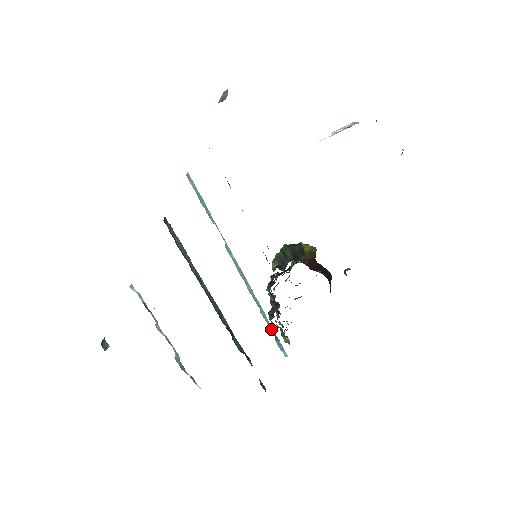
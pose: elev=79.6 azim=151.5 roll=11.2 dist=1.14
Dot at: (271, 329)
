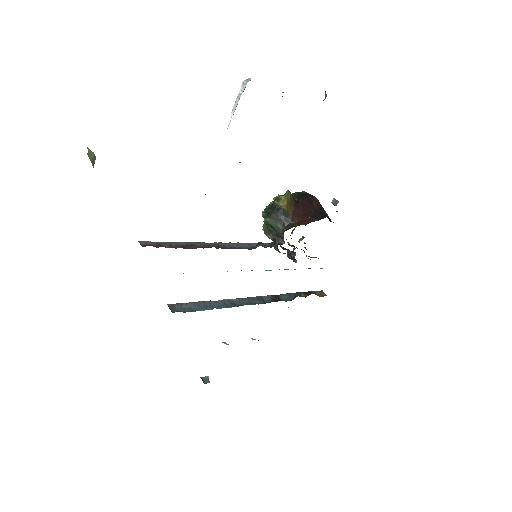
Dot at: occluded
